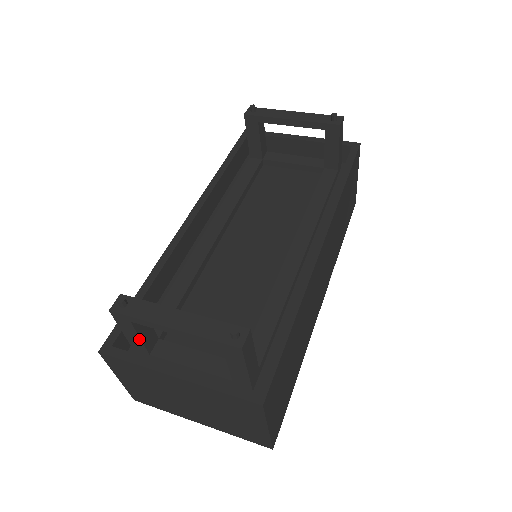
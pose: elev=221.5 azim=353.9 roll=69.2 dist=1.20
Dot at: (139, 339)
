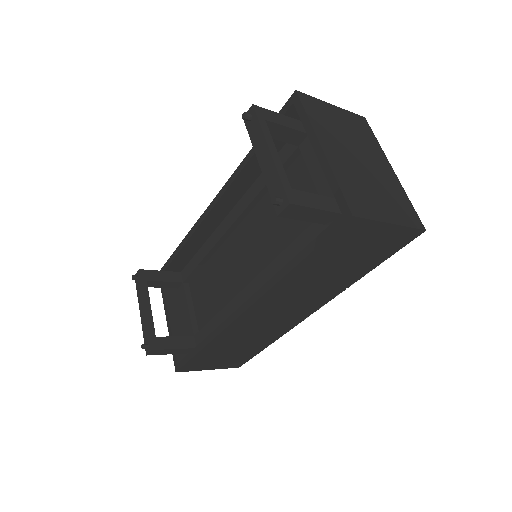
Dot at: (161, 286)
